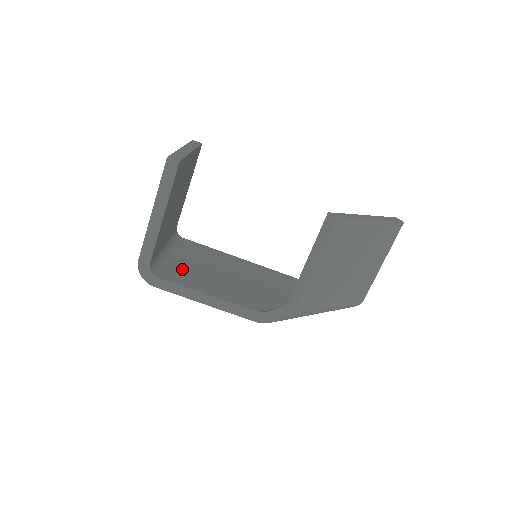
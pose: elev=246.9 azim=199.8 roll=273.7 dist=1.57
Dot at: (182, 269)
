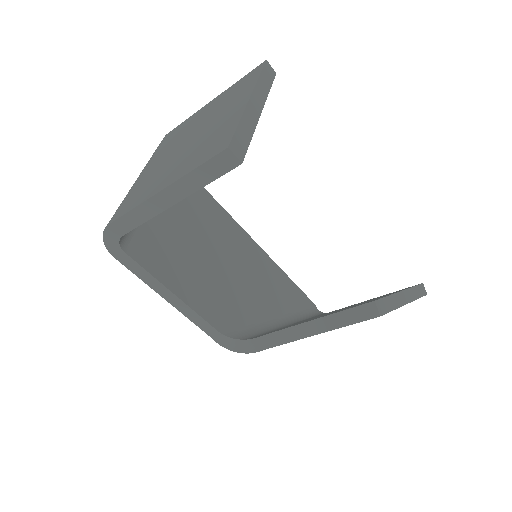
Dot at: (160, 236)
